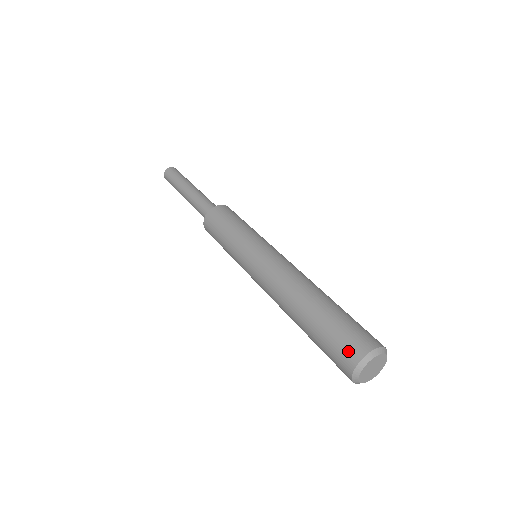
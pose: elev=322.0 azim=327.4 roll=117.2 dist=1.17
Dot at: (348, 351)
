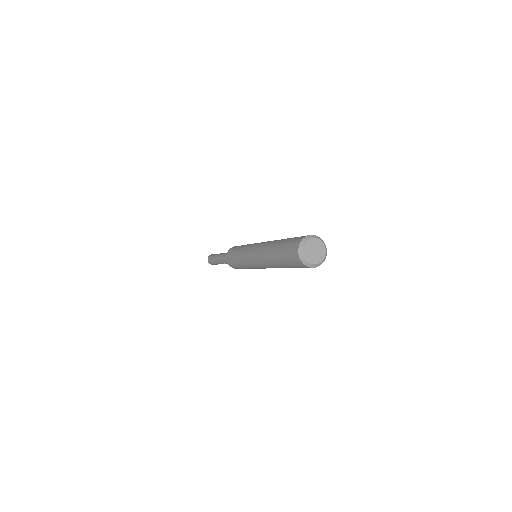
Dot at: (300, 237)
